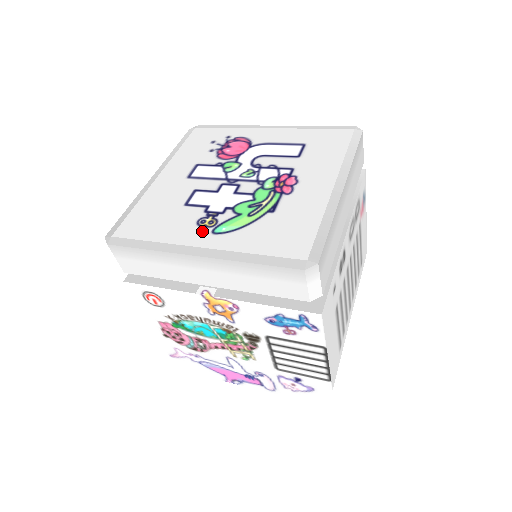
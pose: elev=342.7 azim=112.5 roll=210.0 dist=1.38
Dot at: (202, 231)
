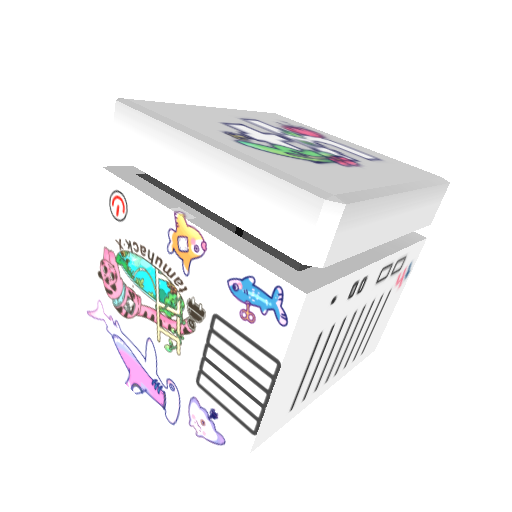
Dot at: (225, 135)
